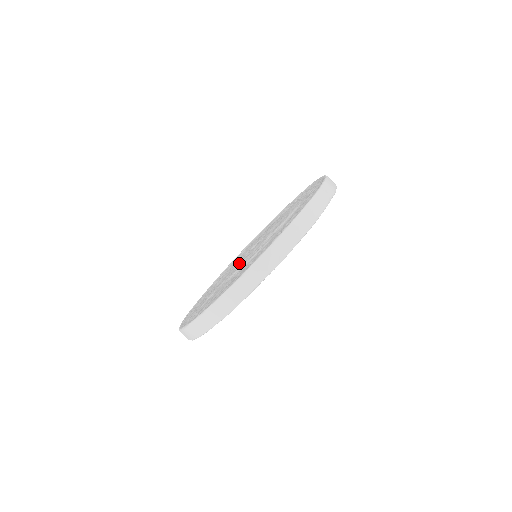
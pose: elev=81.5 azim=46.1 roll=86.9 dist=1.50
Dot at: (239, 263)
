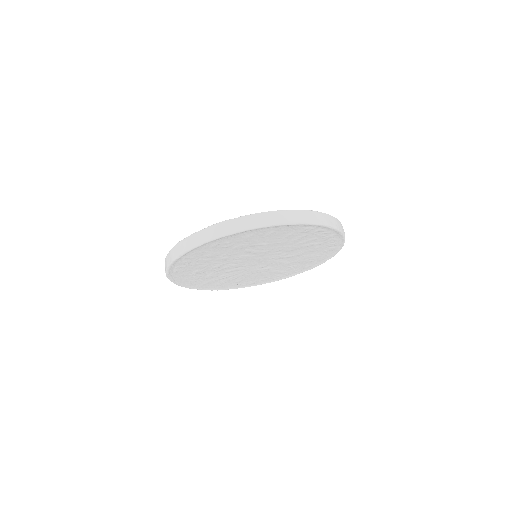
Dot at: occluded
